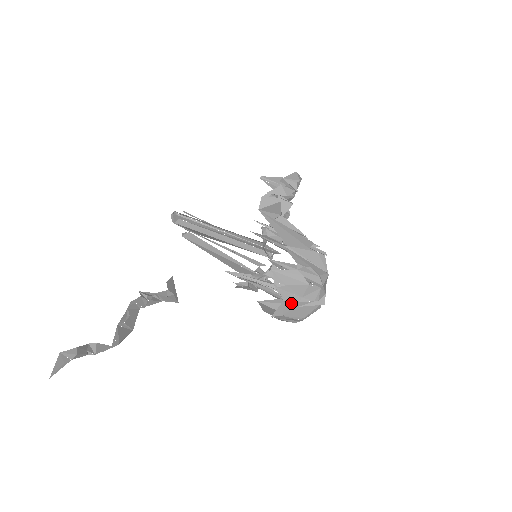
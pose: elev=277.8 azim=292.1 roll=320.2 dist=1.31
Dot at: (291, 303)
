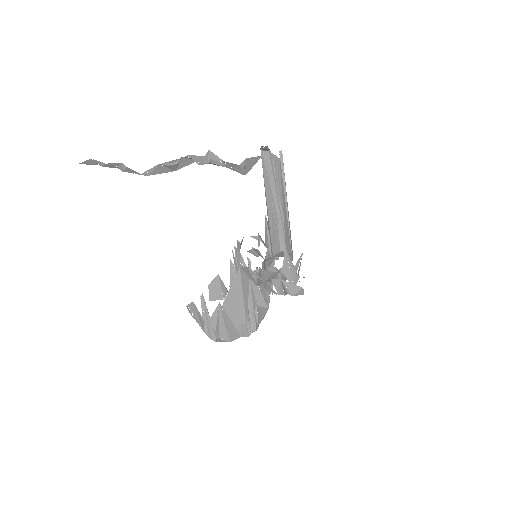
Dot at: (194, 318)
